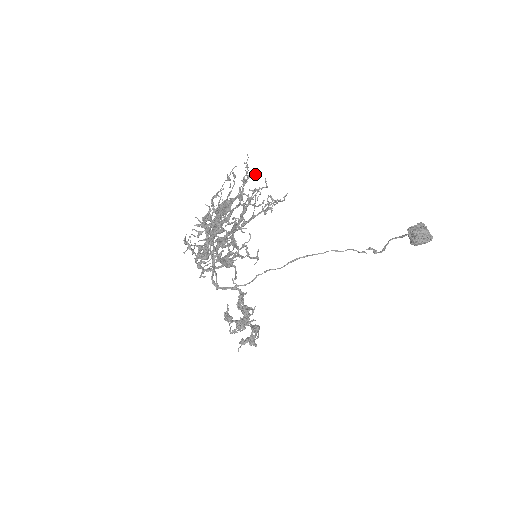
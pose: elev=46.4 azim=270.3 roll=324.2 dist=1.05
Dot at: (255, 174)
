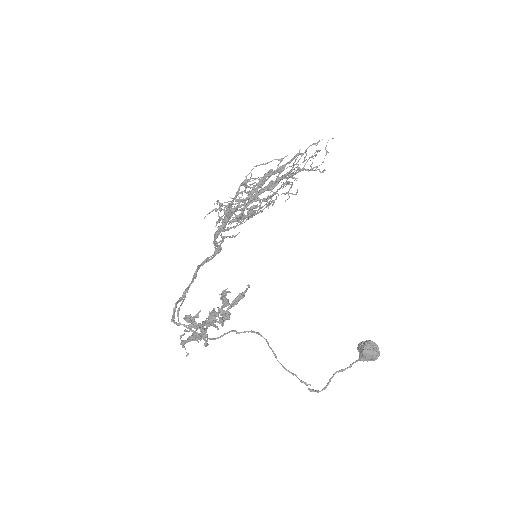
Dot at: (296, 178)
